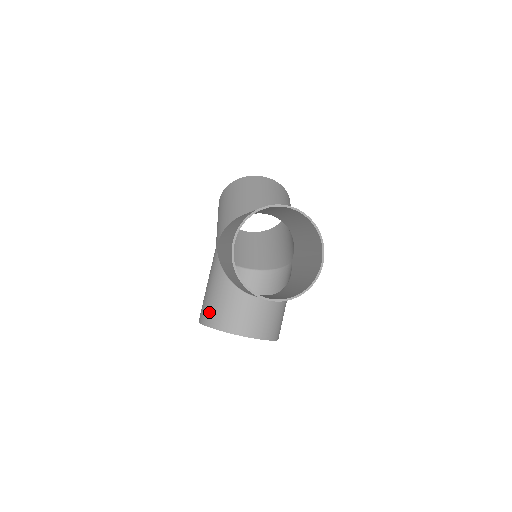
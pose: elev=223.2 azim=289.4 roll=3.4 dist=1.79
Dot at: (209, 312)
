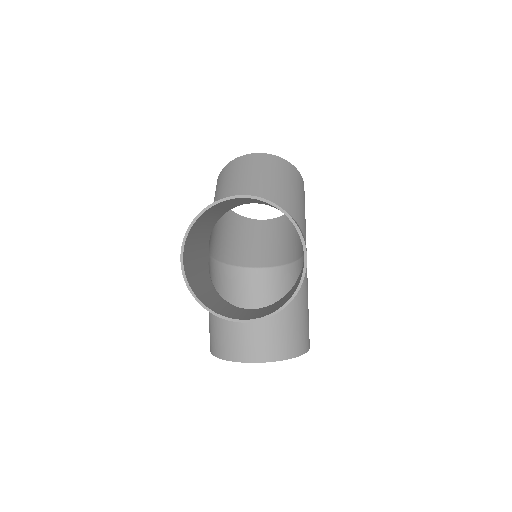
Dot at: (211, 338)
